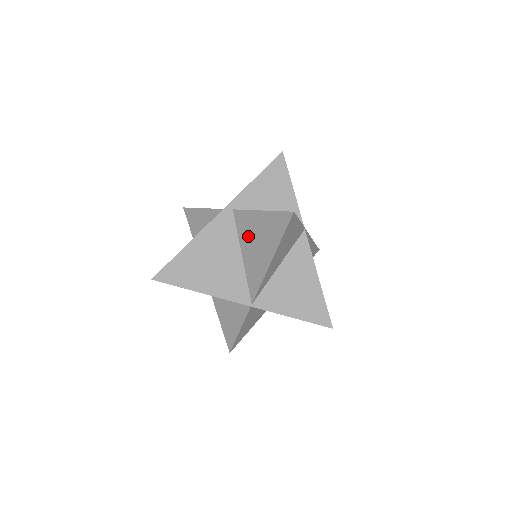
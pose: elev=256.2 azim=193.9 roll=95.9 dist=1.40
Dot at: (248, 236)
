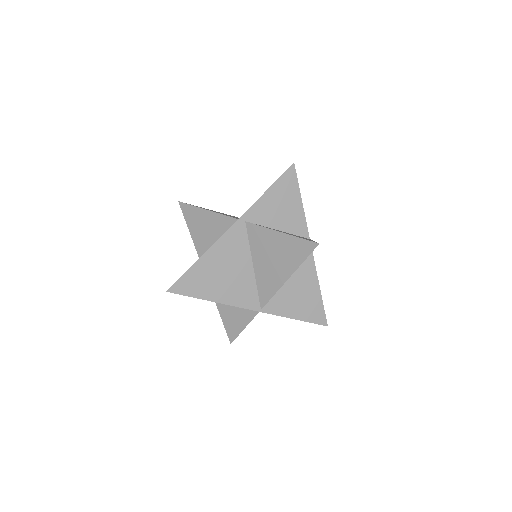
Dot at: (262, 251)
